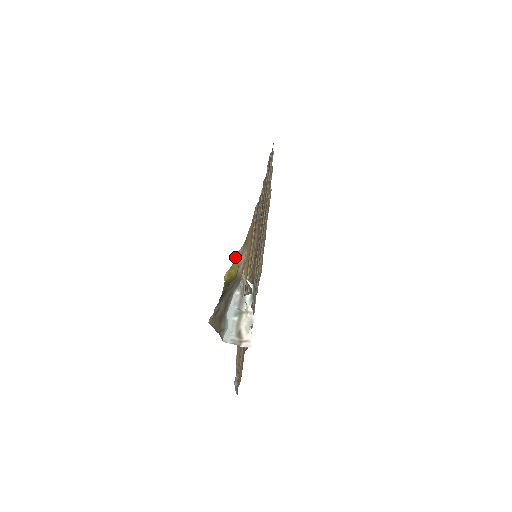
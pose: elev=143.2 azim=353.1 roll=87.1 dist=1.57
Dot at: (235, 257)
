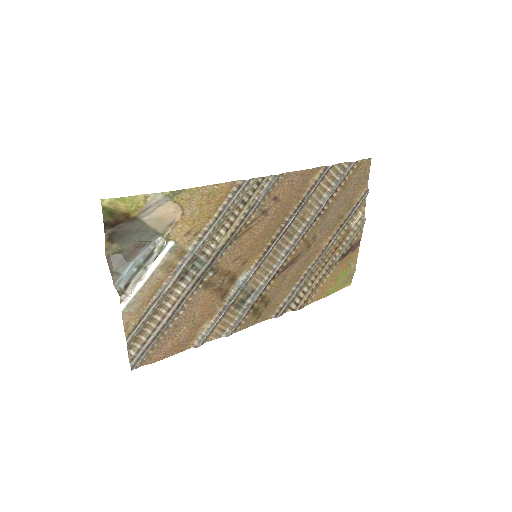
Dot at: (136, 195)
